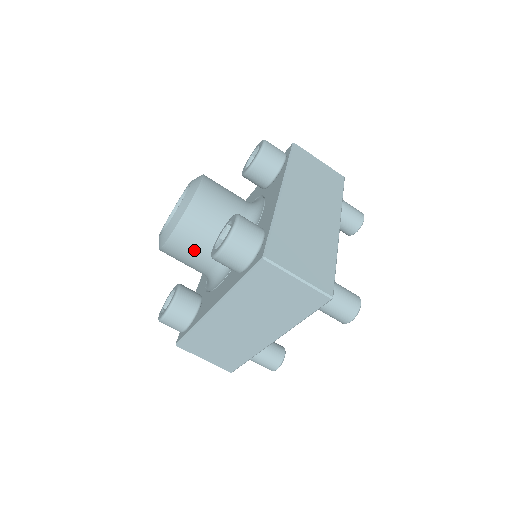
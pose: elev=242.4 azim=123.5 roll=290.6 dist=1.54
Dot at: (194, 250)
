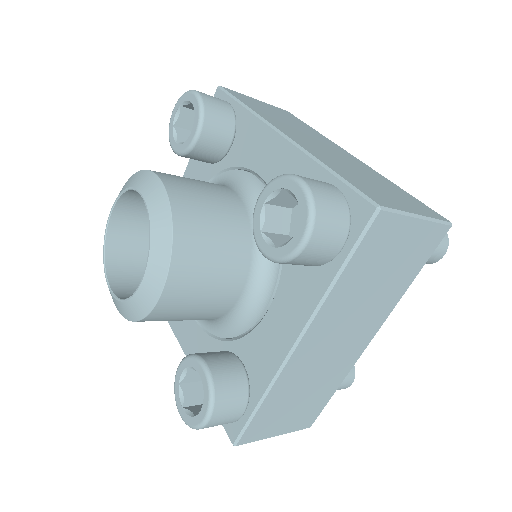
Dot at: occluded
